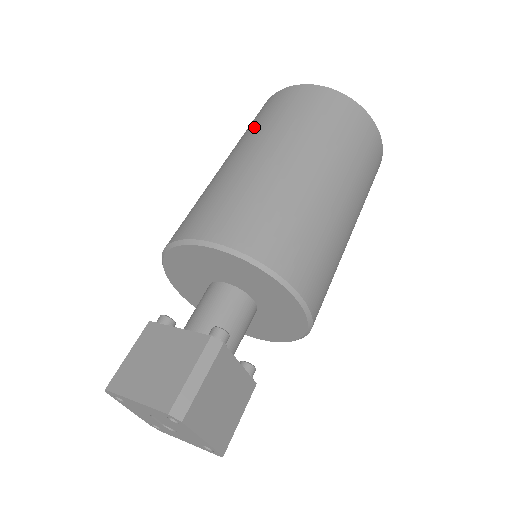
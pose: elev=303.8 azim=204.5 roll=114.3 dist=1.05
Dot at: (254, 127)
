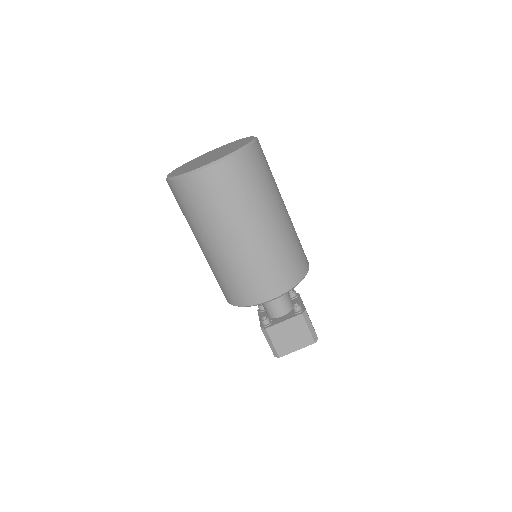
Dot at: (216, 215)
